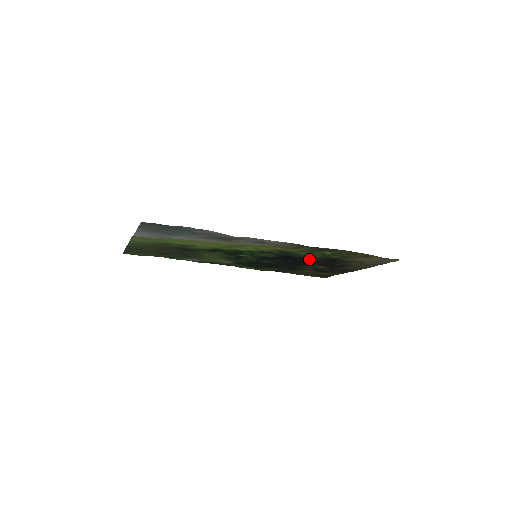
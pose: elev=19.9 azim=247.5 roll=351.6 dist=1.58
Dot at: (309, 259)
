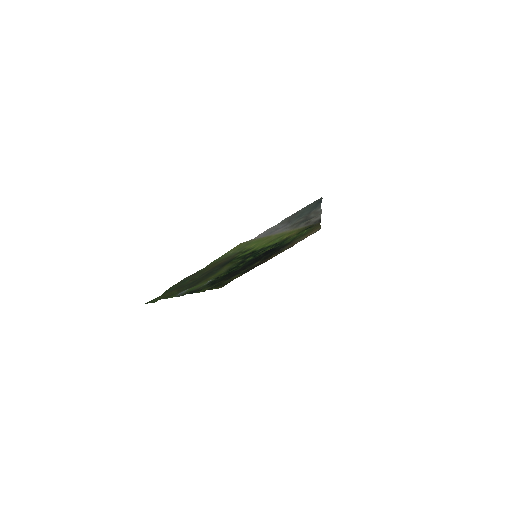
Dot at: (275, 249)
